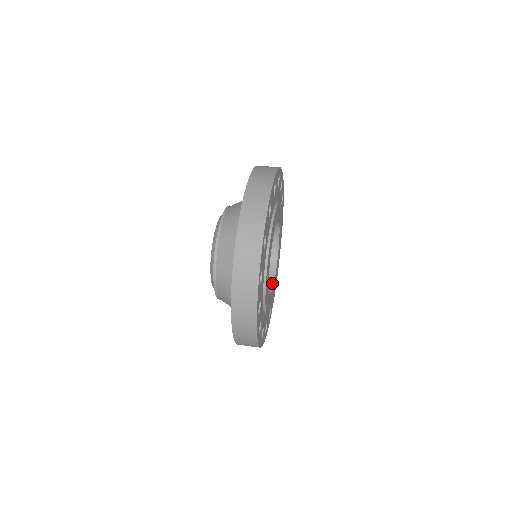
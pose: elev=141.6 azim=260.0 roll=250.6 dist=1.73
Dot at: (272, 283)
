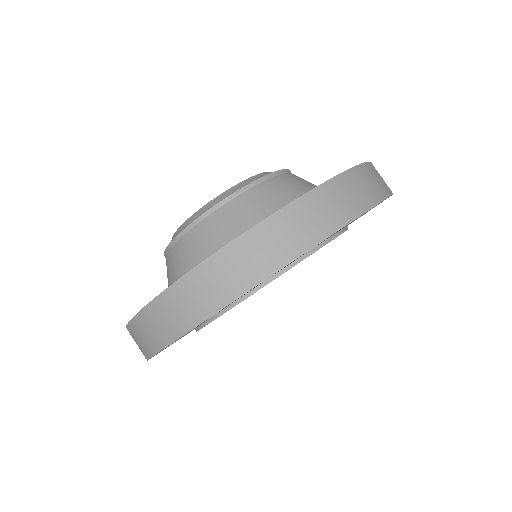
Dot at: occluded
